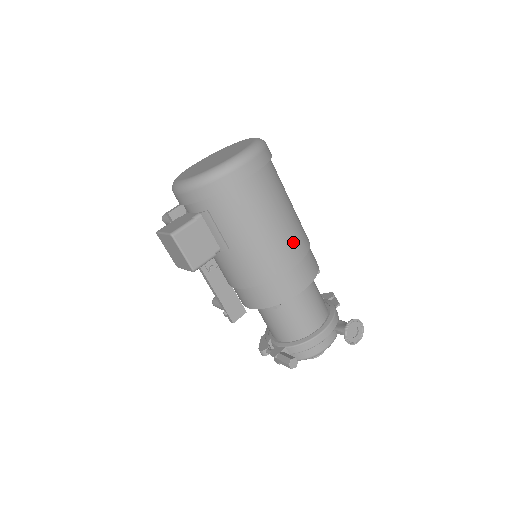
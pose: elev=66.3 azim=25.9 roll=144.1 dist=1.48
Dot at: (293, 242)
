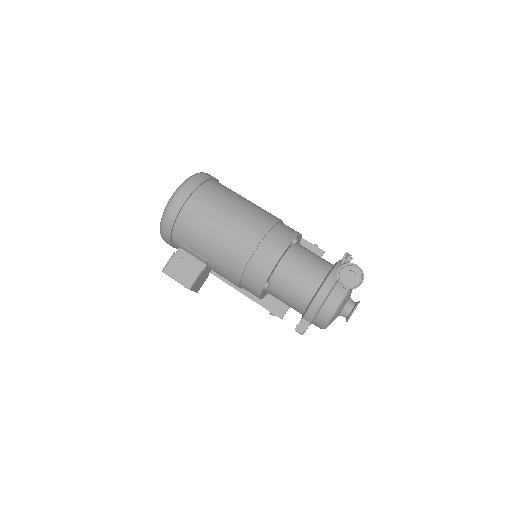
Dot at: (246, 230)
